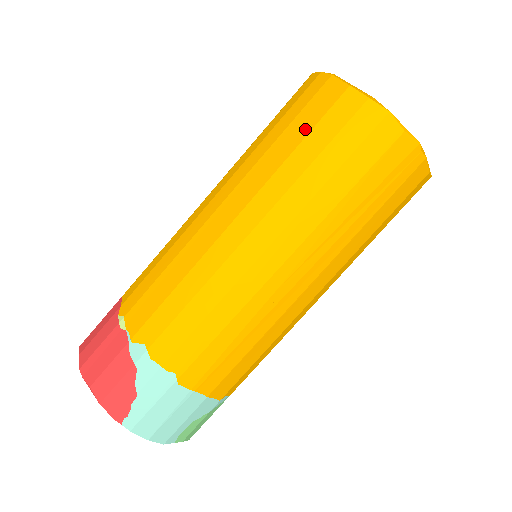
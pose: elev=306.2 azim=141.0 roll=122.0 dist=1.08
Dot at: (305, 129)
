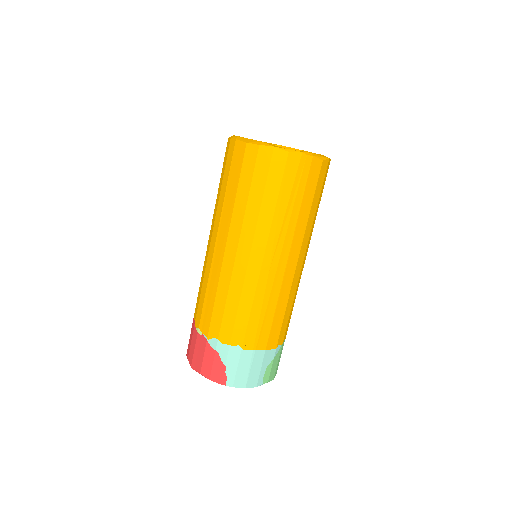
Dot at: (236, 179)
